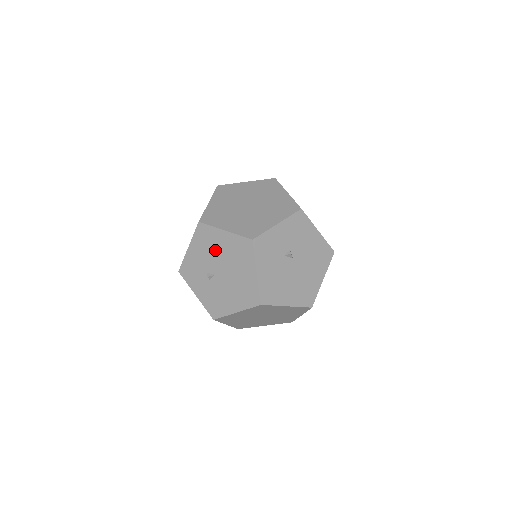
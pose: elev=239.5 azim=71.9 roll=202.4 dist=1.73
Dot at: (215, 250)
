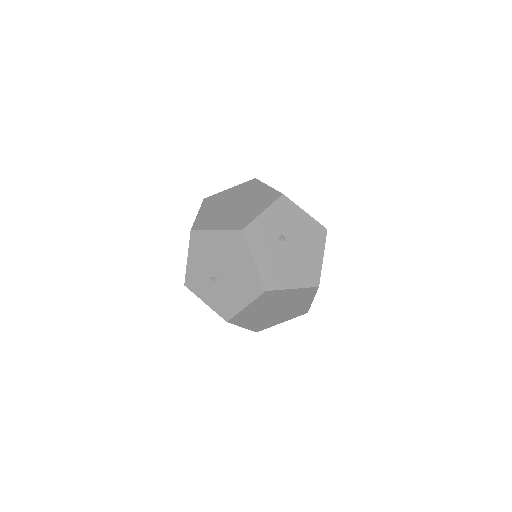
Dot at: (211, 252)
